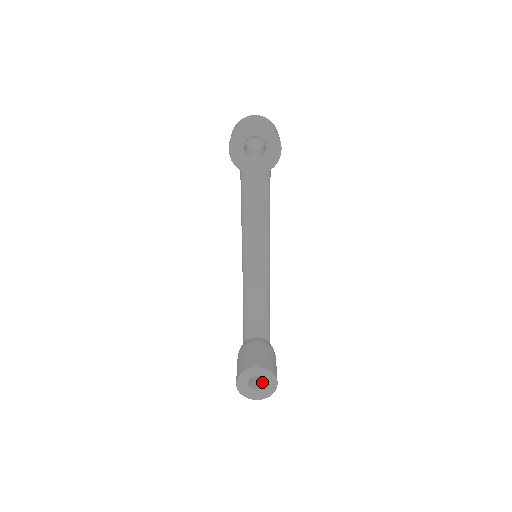
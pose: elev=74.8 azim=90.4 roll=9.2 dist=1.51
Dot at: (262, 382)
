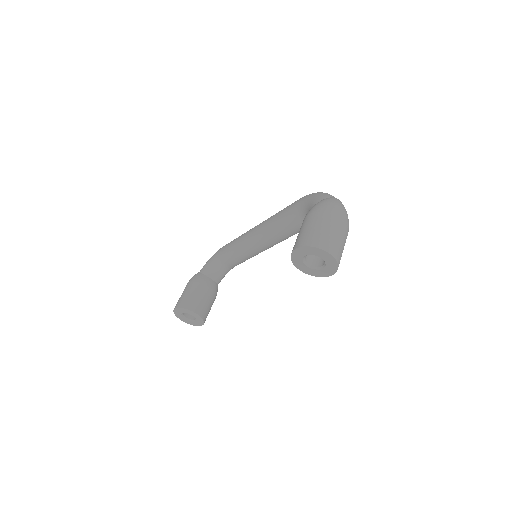
Dot at: occluded
